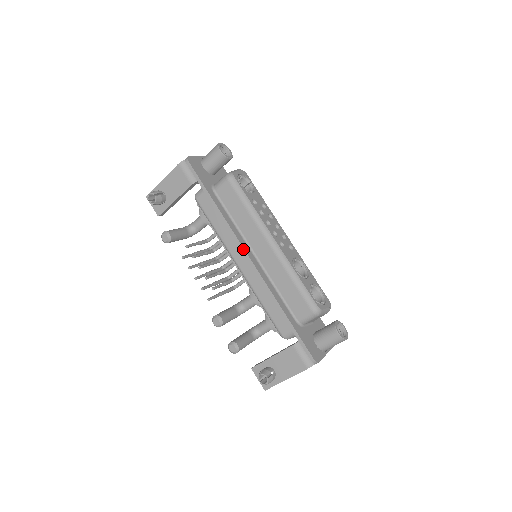
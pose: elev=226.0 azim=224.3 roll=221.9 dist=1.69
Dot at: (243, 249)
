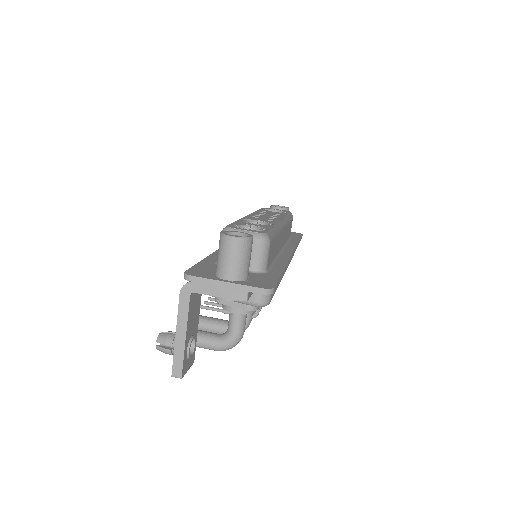
Dot at: occluded
